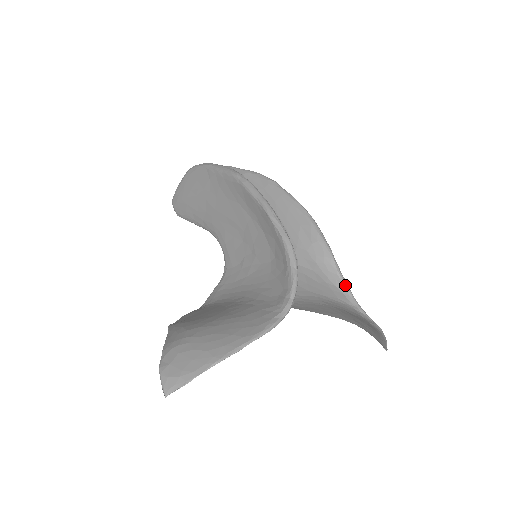
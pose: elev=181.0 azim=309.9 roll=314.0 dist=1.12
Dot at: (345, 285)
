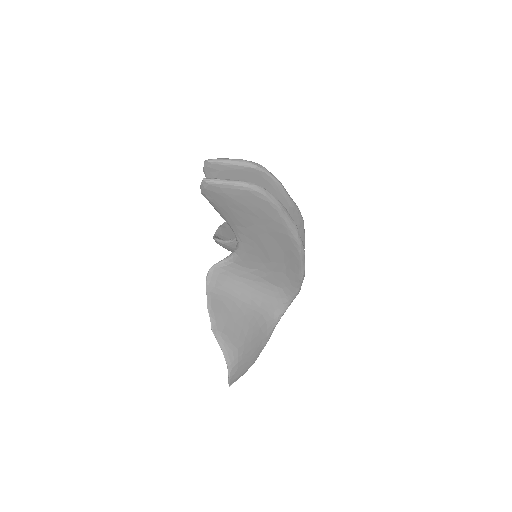
Dot at: occluded
